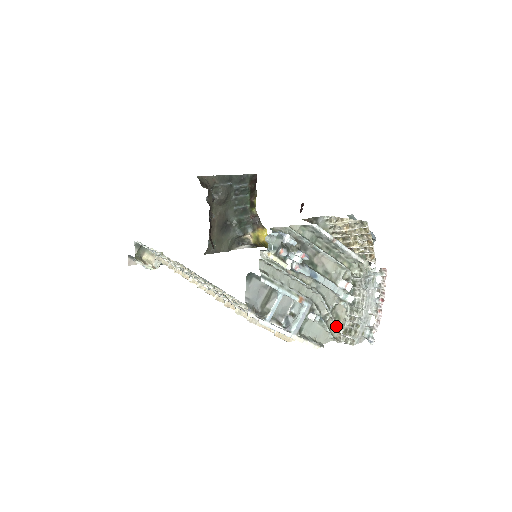
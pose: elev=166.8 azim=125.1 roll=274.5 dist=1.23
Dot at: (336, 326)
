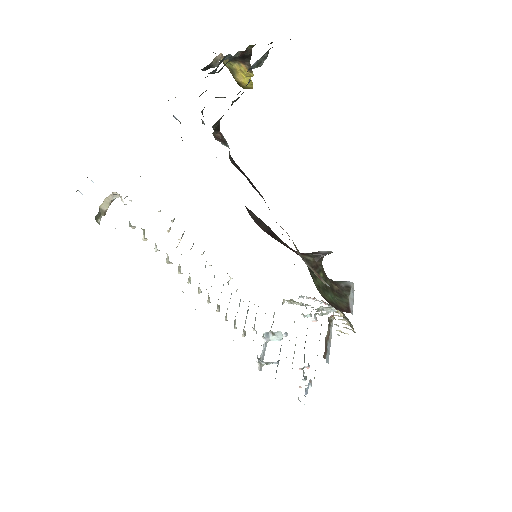
Dot at: occluded
